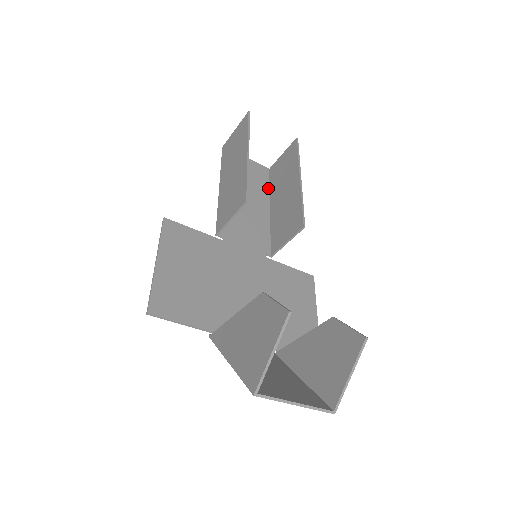
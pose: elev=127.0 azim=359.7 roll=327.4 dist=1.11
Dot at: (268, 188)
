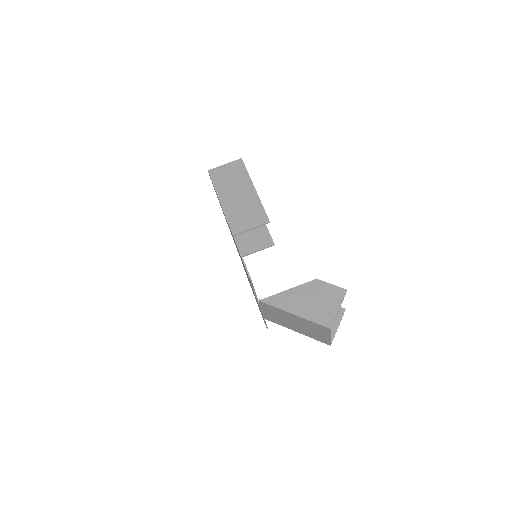
Dot at: occluded
